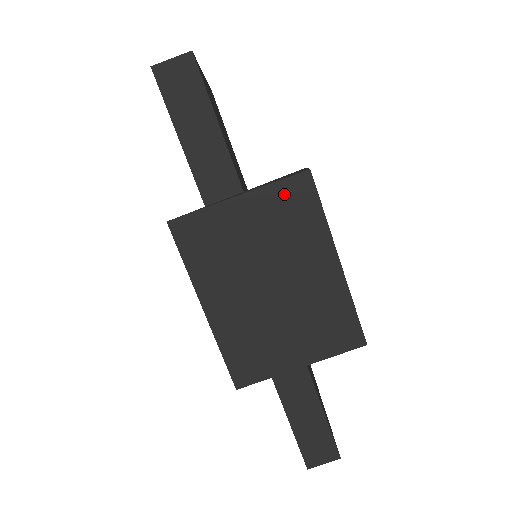
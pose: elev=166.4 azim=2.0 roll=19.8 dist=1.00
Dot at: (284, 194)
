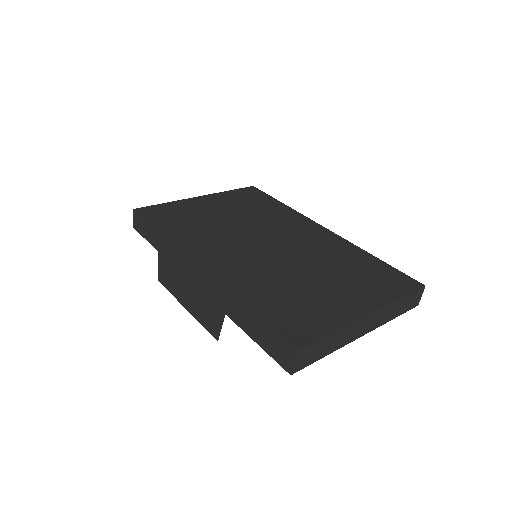
Dot at: (162, 227)
